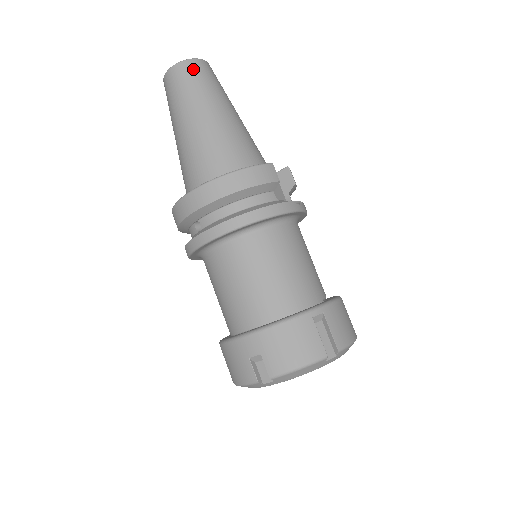
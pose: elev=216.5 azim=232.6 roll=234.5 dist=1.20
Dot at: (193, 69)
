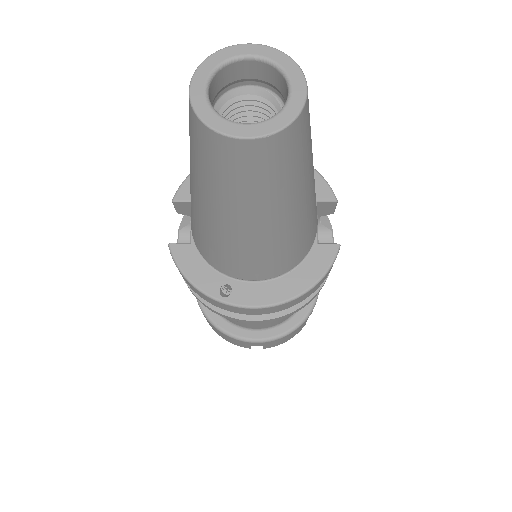
Dot at: (293, 144)
